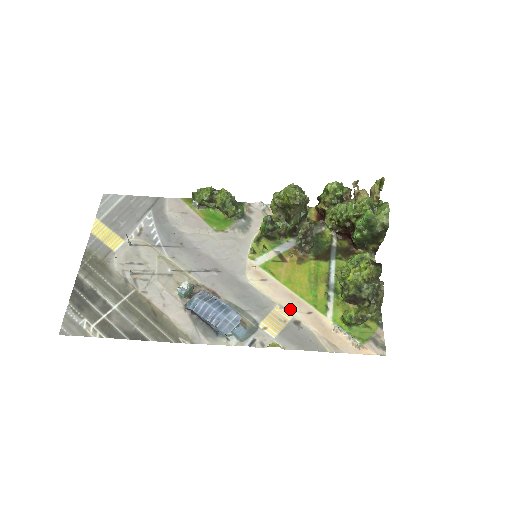
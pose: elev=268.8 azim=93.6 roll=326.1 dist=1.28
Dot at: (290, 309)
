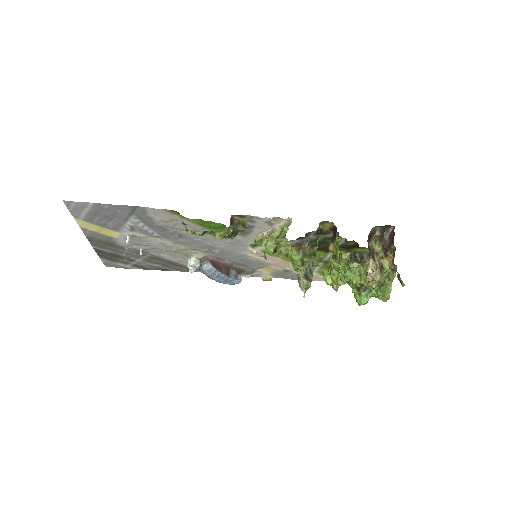
Dot at: (283, 267)
